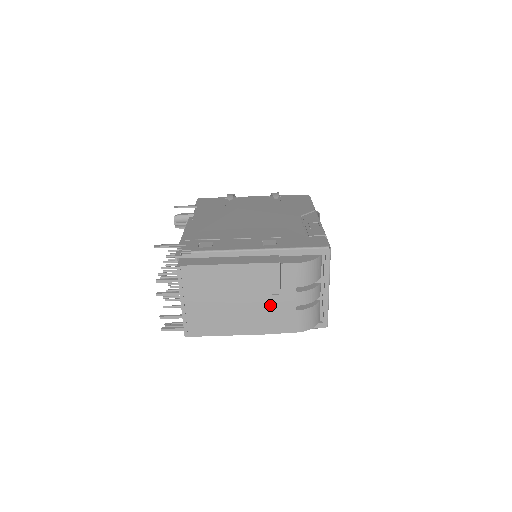
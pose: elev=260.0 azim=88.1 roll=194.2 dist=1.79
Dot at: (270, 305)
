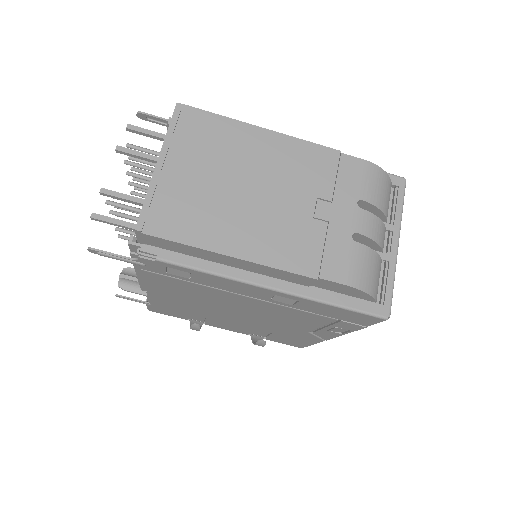
Dot at: (310, 217)
